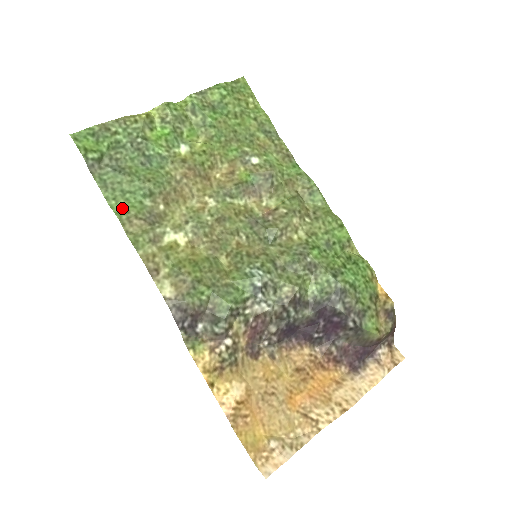
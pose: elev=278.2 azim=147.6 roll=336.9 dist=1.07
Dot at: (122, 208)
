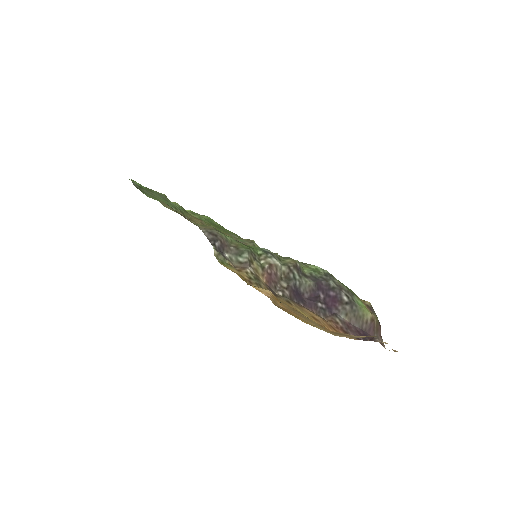
Dot at: occluded
